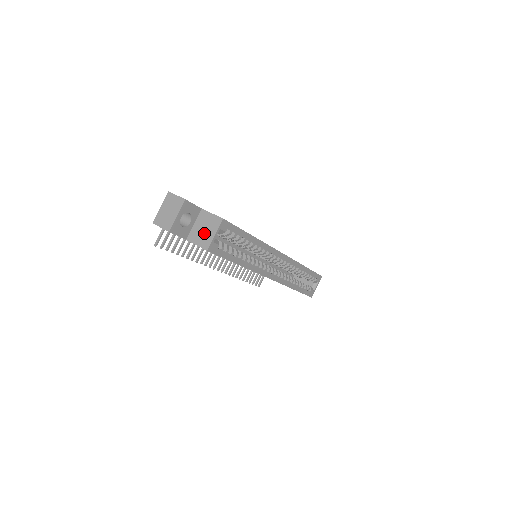
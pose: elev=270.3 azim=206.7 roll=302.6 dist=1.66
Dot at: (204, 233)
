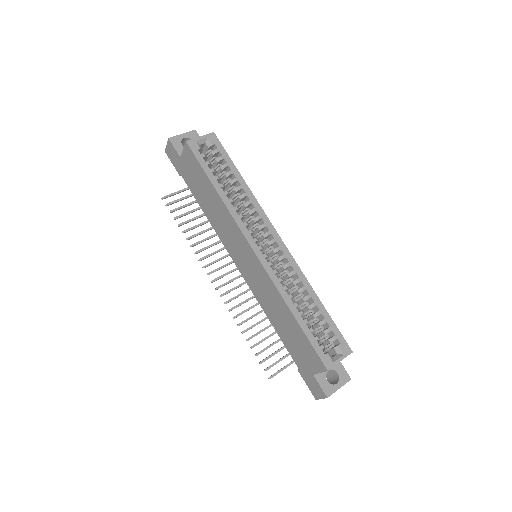
Dot at: occluded
